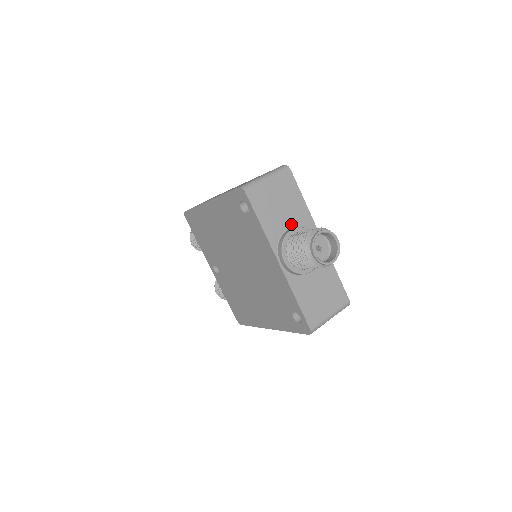
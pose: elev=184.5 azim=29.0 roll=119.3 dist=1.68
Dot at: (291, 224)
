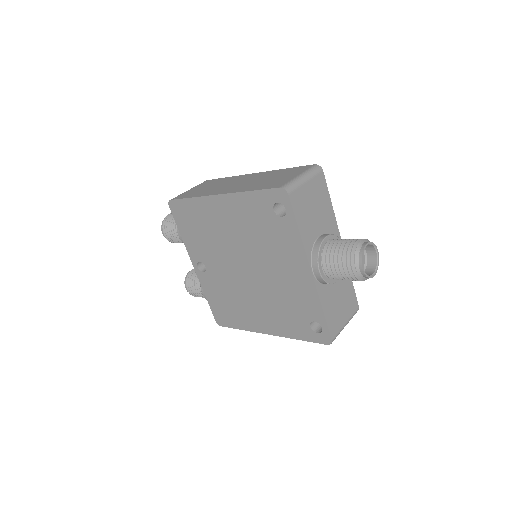
Dot at: (322, 230)
